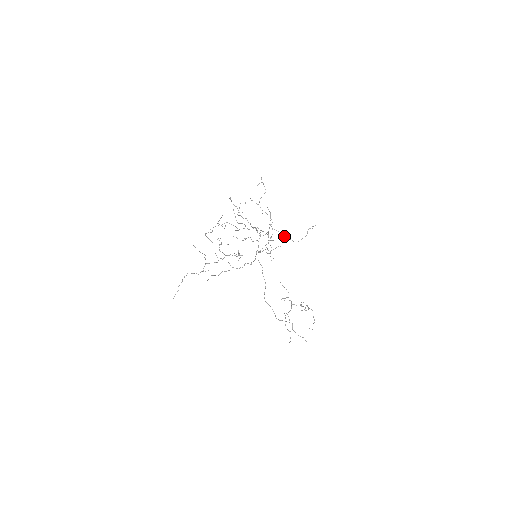
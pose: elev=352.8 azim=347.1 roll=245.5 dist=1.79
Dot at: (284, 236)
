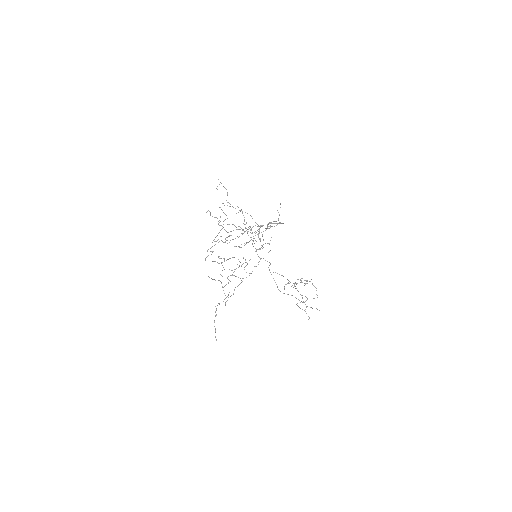
Dot at: occluded
